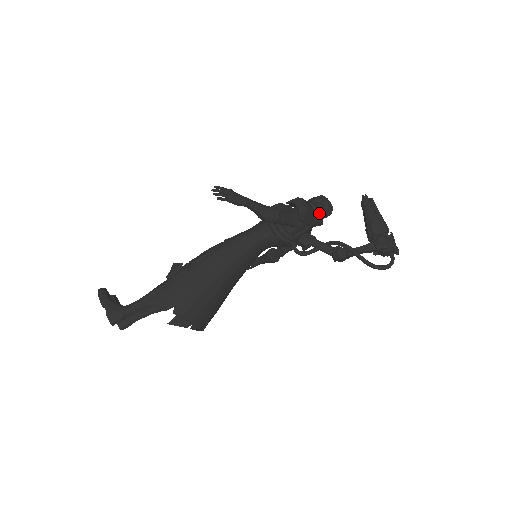
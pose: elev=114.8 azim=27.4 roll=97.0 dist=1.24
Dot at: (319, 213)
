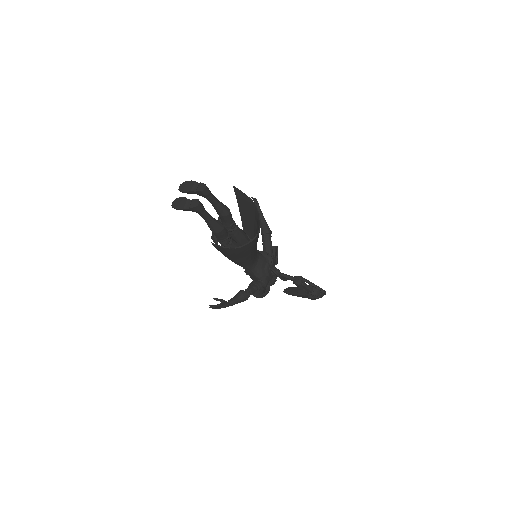
Dot at: occluded
